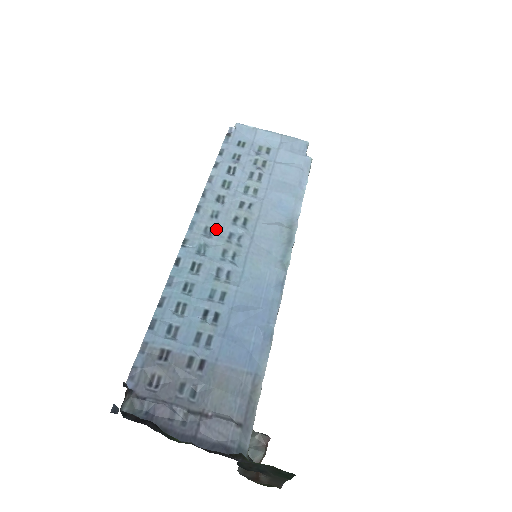
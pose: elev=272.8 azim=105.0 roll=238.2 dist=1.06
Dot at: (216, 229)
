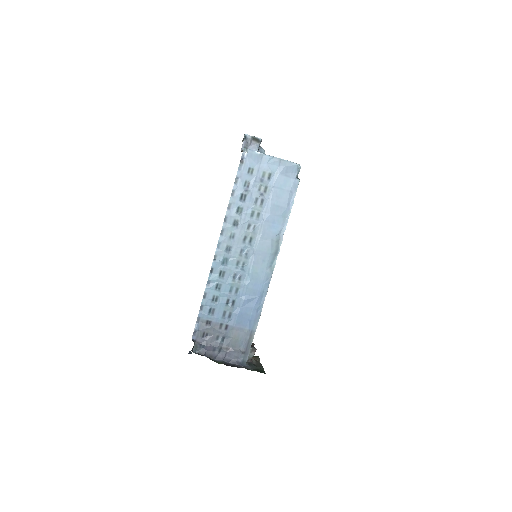
Dot at: (233, 247)
